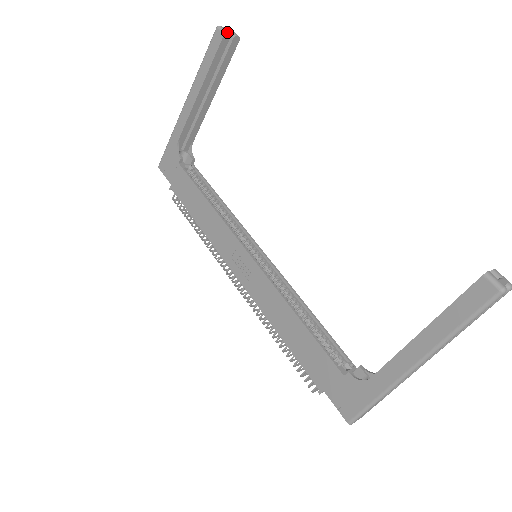
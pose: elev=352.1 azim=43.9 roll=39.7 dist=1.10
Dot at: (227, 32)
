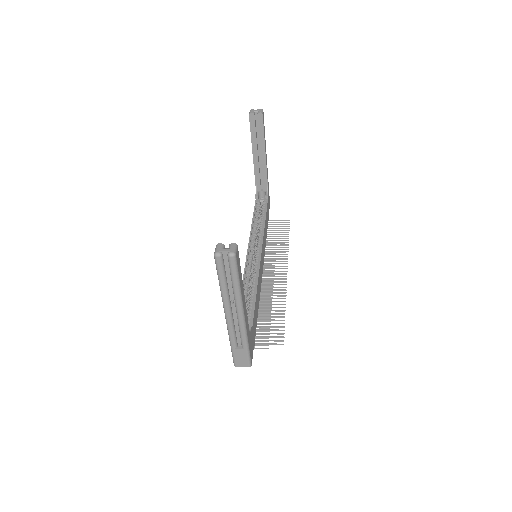
Dot at: (250, 113)
